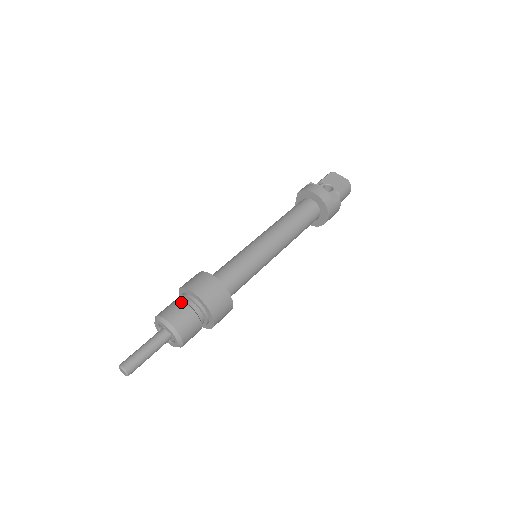
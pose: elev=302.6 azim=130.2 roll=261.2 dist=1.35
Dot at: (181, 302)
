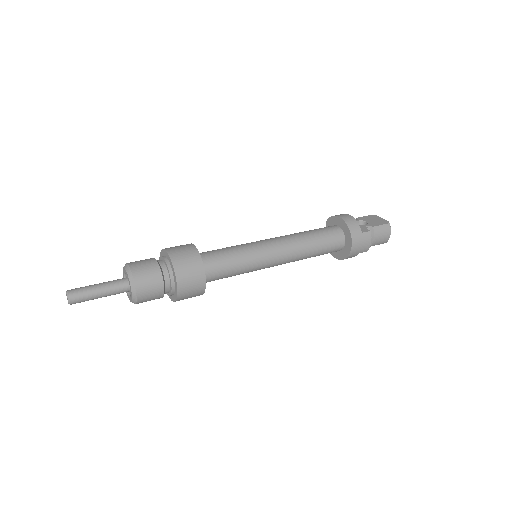
Dot at: (152, 258)
